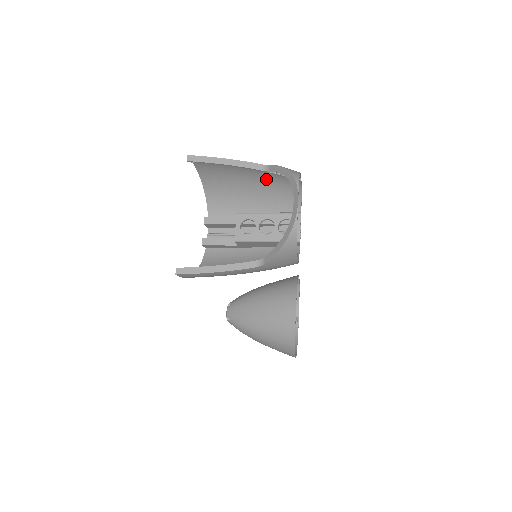
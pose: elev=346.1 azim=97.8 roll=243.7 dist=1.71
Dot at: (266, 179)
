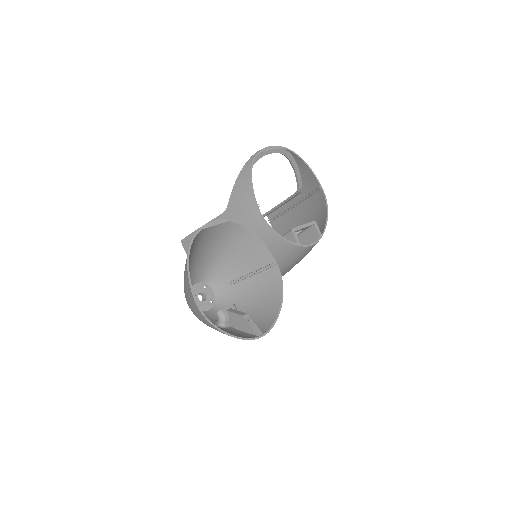
Dot at: (309, 216)
